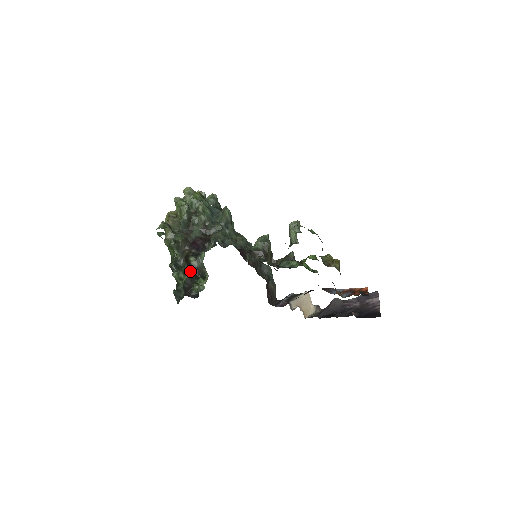
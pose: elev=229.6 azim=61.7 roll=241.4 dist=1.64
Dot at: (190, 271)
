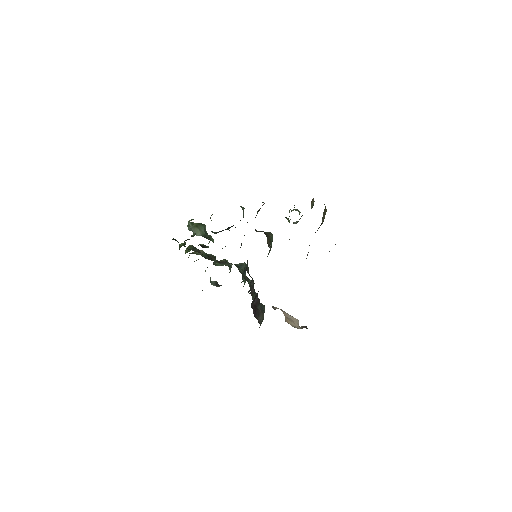
Dot at: occluded
